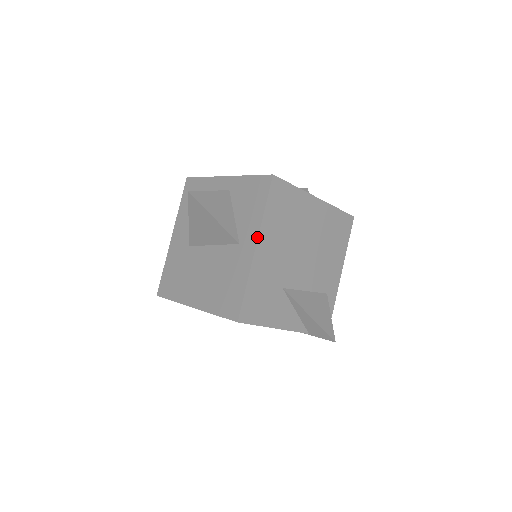
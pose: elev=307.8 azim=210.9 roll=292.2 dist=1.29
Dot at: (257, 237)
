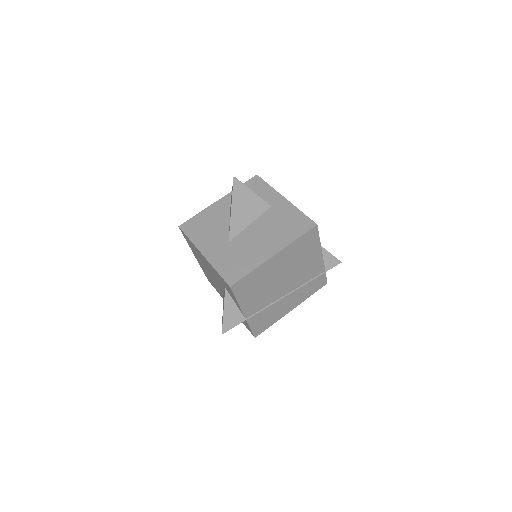
Dot at: (280, 195)
